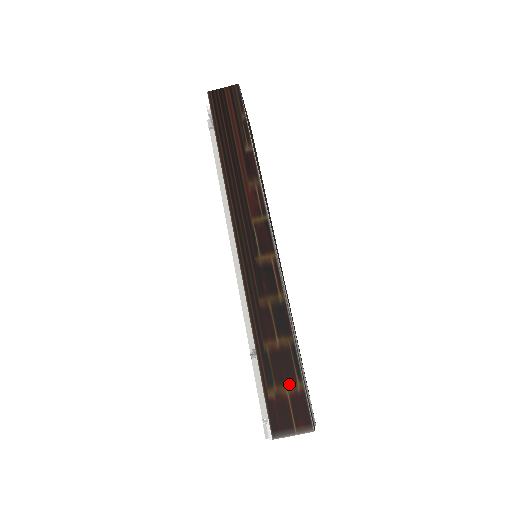
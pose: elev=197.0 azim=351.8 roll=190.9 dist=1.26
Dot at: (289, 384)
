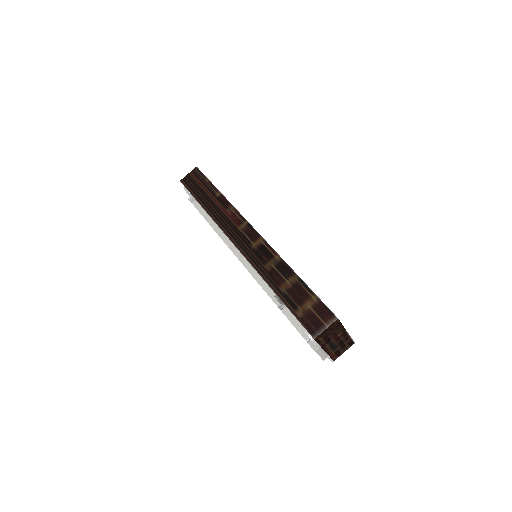
Dot at: (308, 301)
